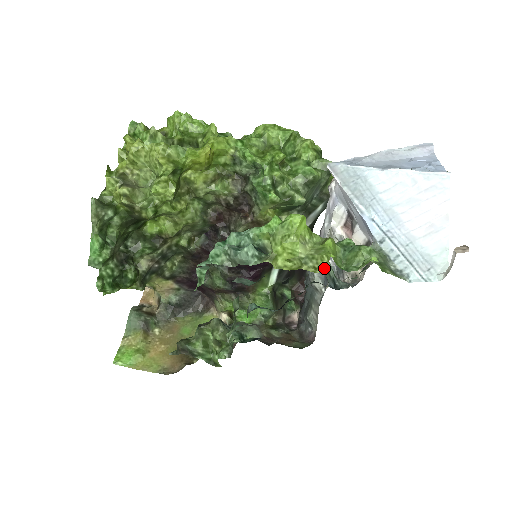
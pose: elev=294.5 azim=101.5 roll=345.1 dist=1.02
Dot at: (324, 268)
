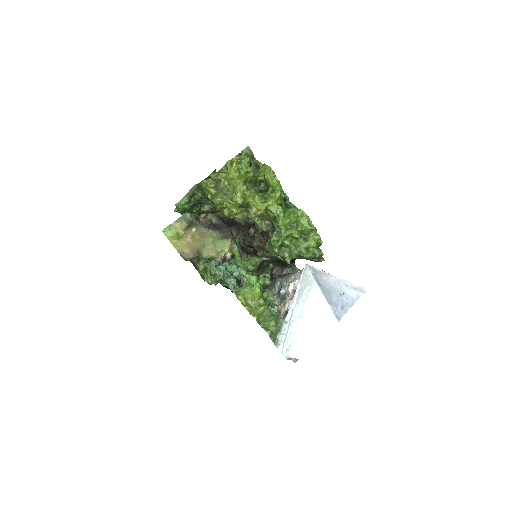
Dot at: (252, 315)
